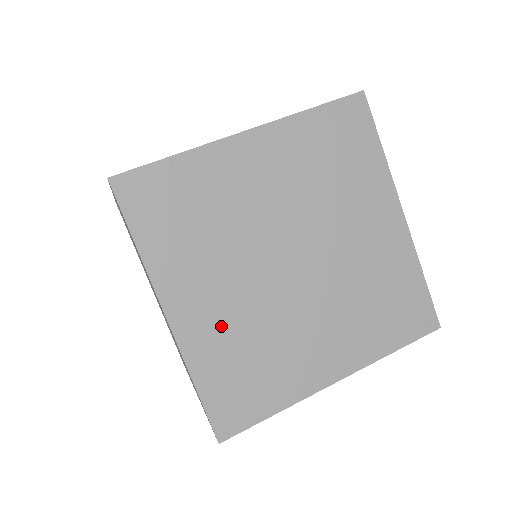
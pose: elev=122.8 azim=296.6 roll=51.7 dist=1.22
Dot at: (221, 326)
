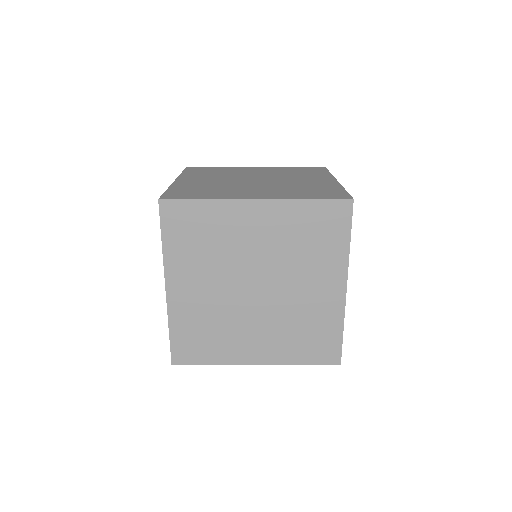
Dot at: (196, 306)
